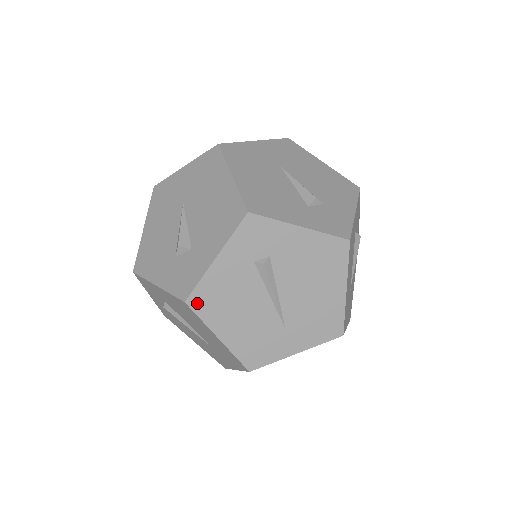
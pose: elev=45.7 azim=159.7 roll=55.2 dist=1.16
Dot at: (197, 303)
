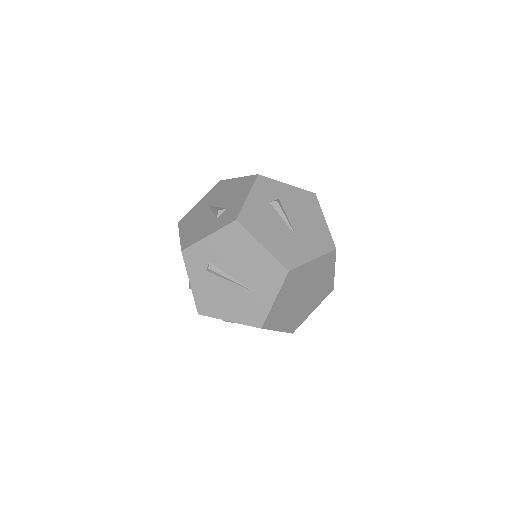
Dot at: (203, 311)
